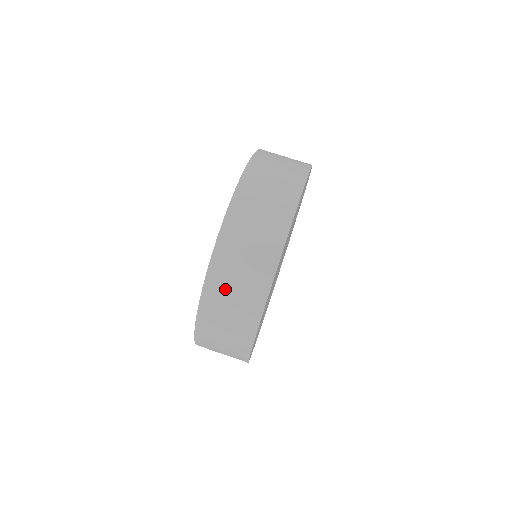
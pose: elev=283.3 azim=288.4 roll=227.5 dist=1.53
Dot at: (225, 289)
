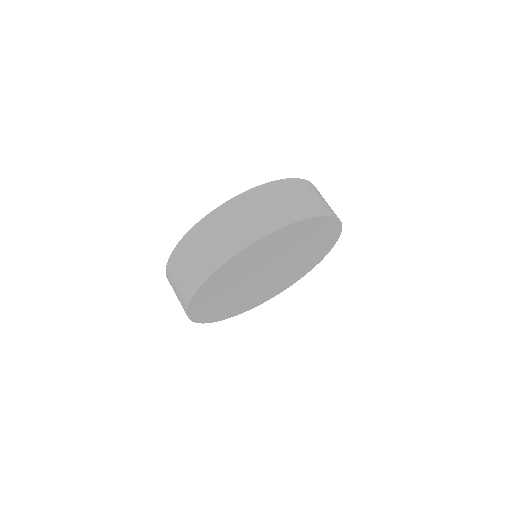
Dot at: (273, 197)
